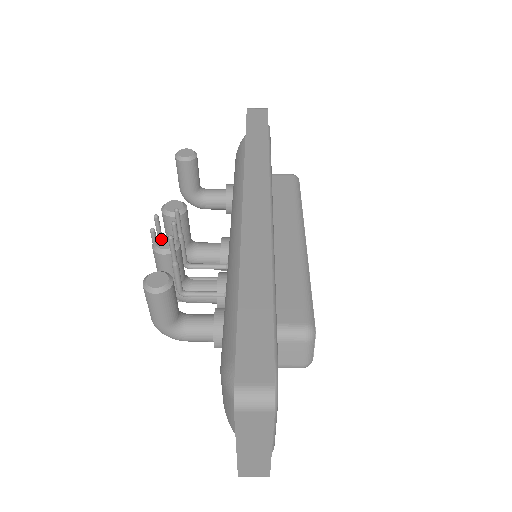
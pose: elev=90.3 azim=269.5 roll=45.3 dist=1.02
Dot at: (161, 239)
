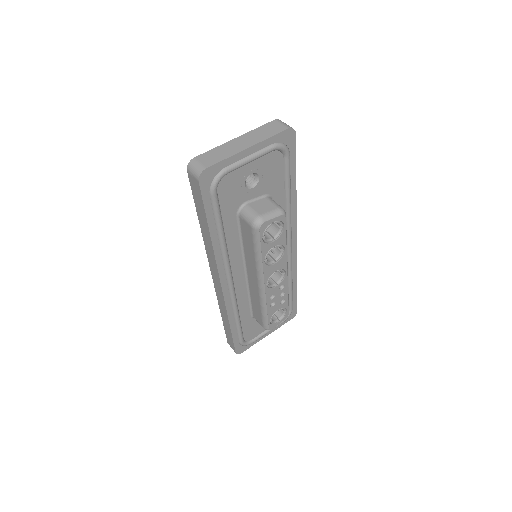
Dot at: occluded
